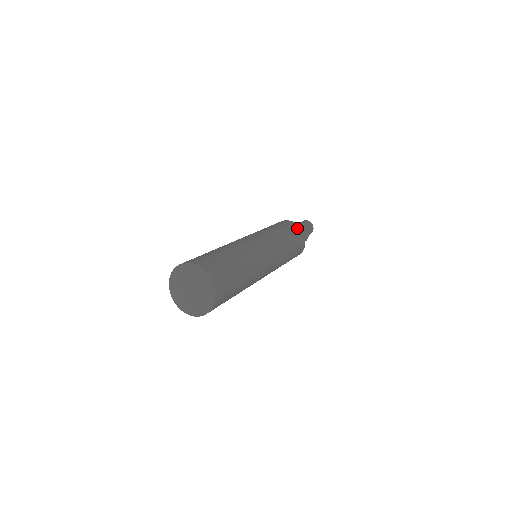
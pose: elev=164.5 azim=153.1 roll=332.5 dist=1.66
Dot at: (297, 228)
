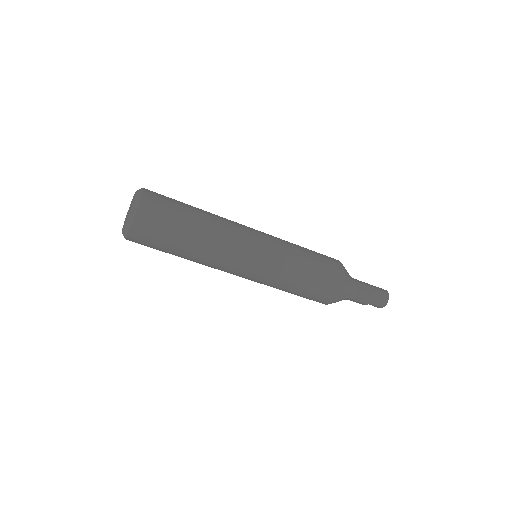
Dot at: (333, 258)
